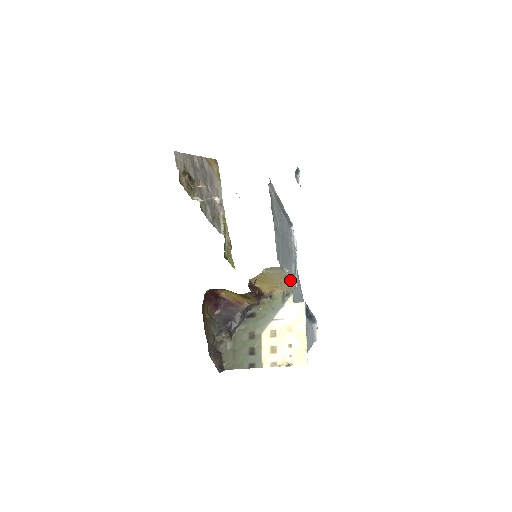
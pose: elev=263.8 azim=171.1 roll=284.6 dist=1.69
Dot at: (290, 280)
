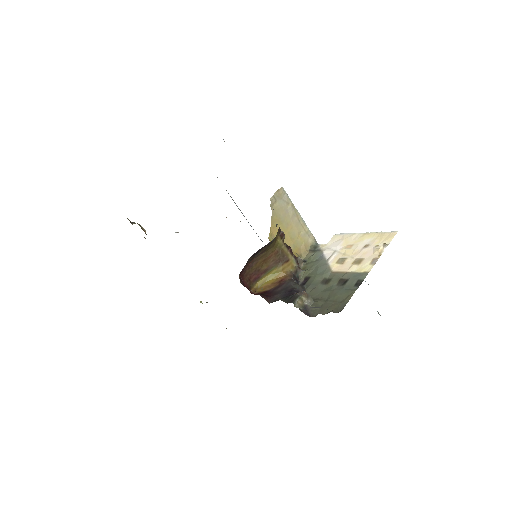
Dot at: (302, 220)
